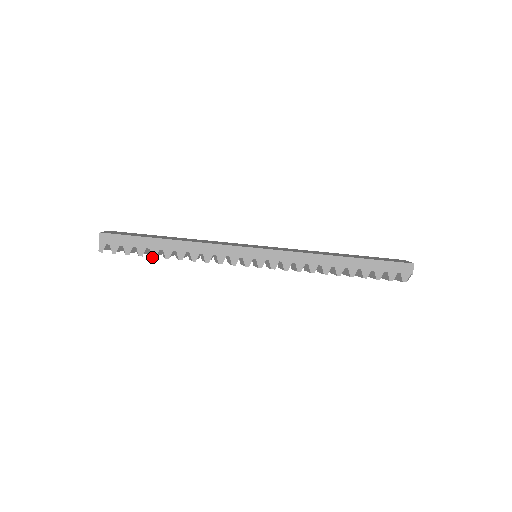
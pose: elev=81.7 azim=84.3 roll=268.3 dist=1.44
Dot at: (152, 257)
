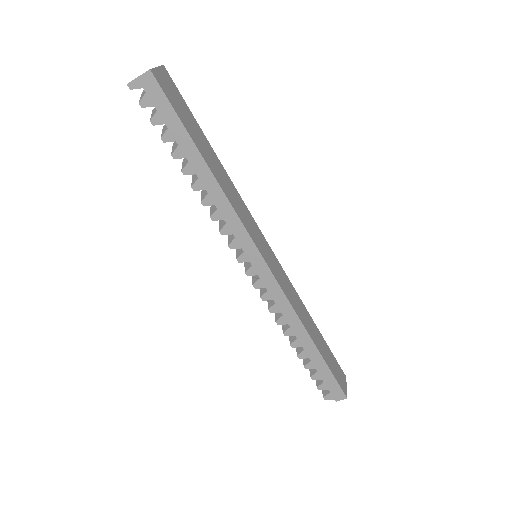
Dot at: (171, 154)
